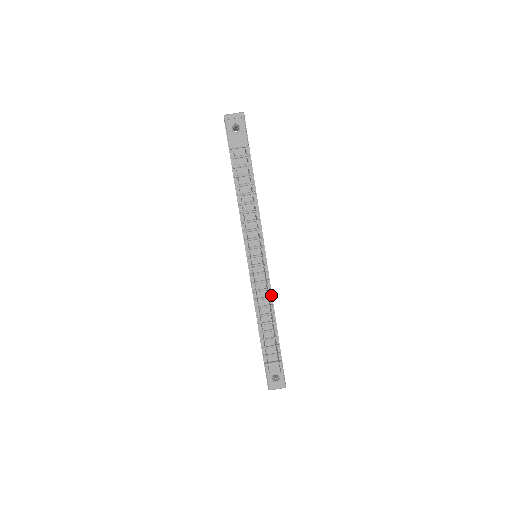
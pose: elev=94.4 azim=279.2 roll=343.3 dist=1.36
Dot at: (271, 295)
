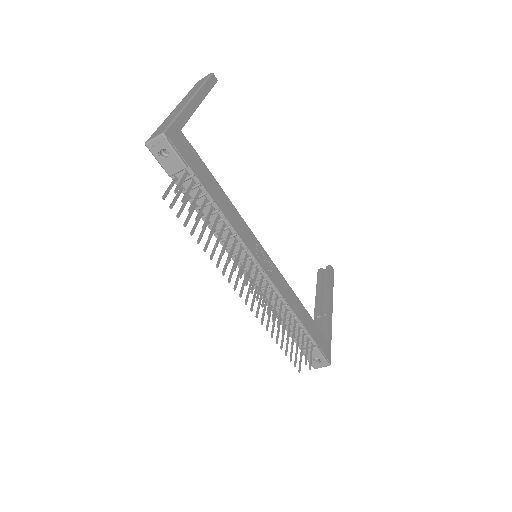
Dot at: (281, 296)
